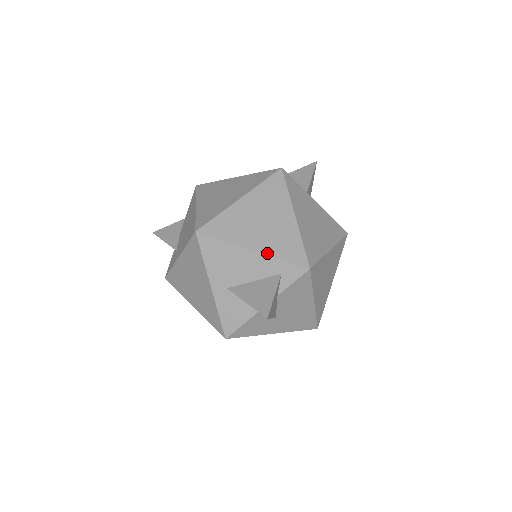
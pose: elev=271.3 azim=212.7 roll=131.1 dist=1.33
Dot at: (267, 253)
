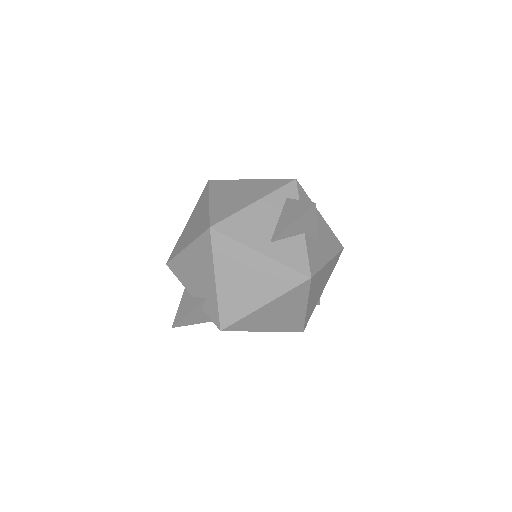
Dot at: (264, 195)
